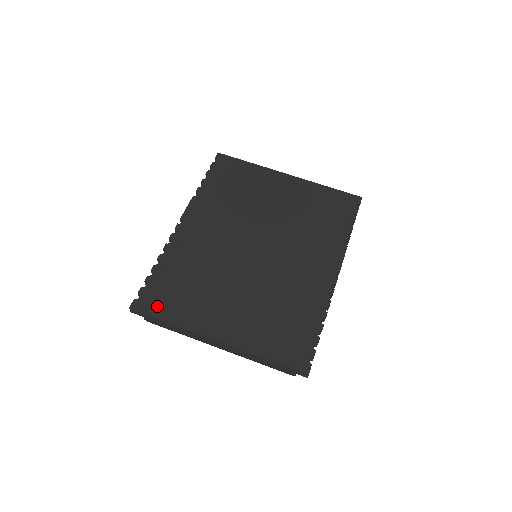
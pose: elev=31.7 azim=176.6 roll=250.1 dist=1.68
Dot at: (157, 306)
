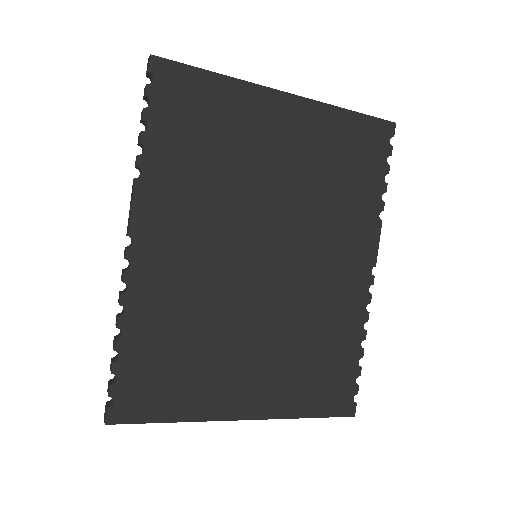
Dot at: (147, 406)
